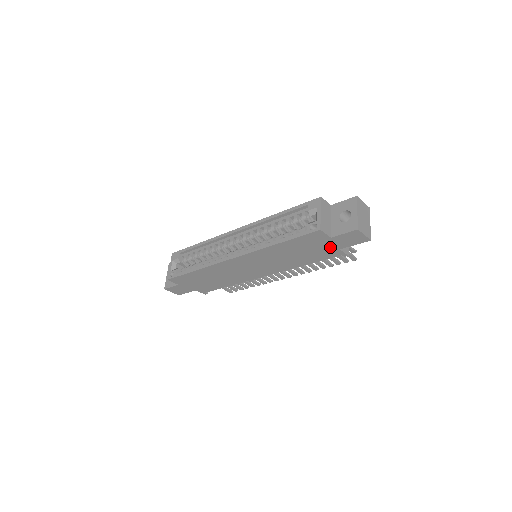
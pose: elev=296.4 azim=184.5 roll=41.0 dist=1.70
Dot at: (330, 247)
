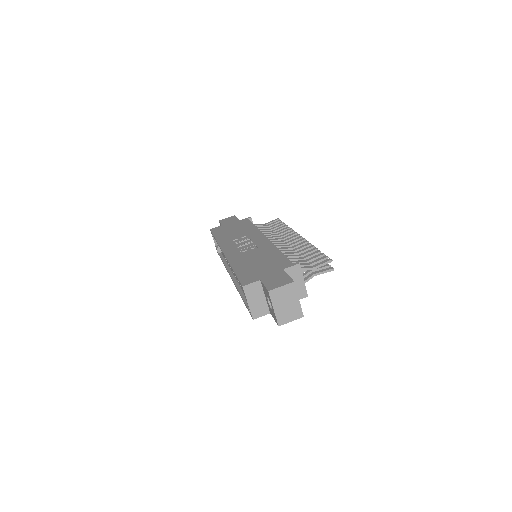
Dot at: occluded
